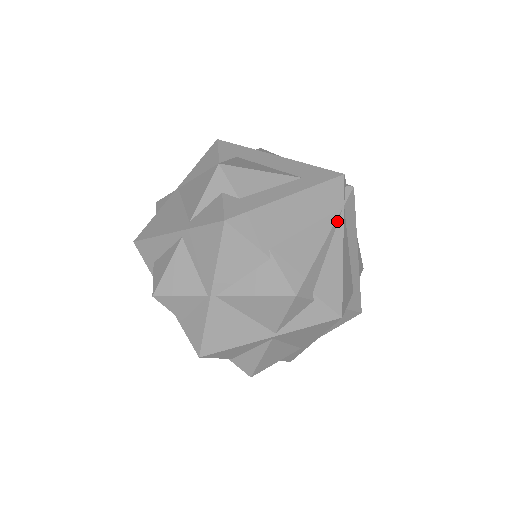
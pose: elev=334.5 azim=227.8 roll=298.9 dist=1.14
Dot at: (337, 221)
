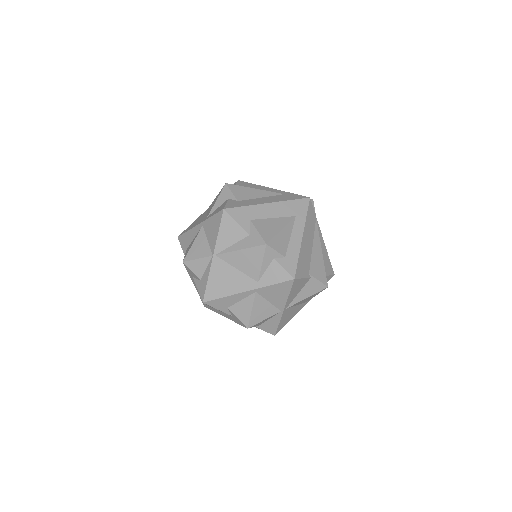
Dot at: (318, 229)
